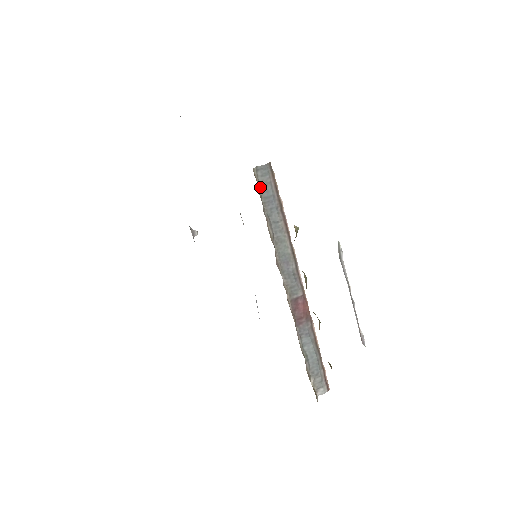
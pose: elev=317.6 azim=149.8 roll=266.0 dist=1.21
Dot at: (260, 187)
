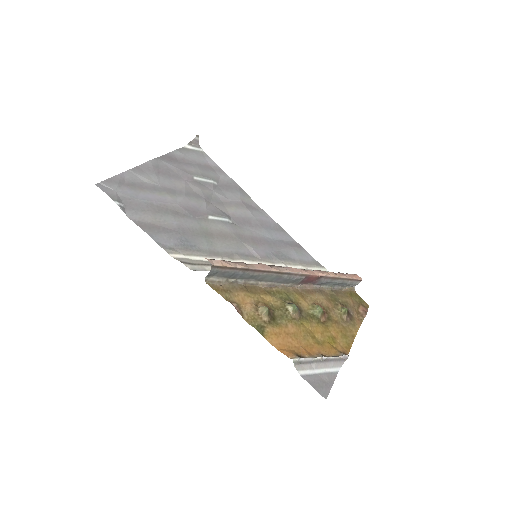
Dot at: (220, 279)
